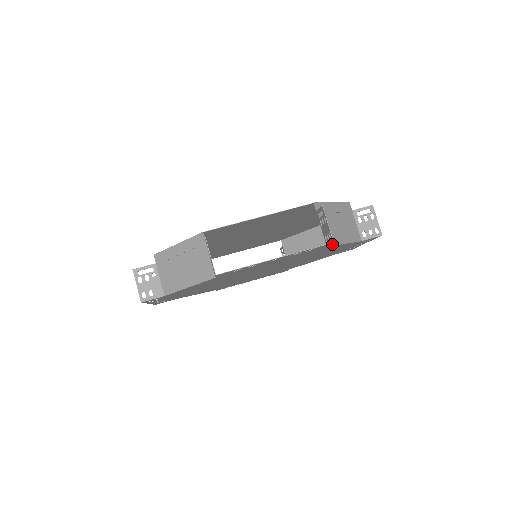
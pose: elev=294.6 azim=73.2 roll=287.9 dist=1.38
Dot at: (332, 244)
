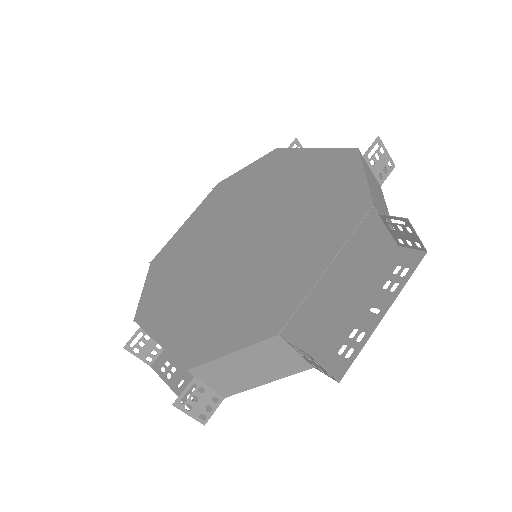
Dot at: occluded
